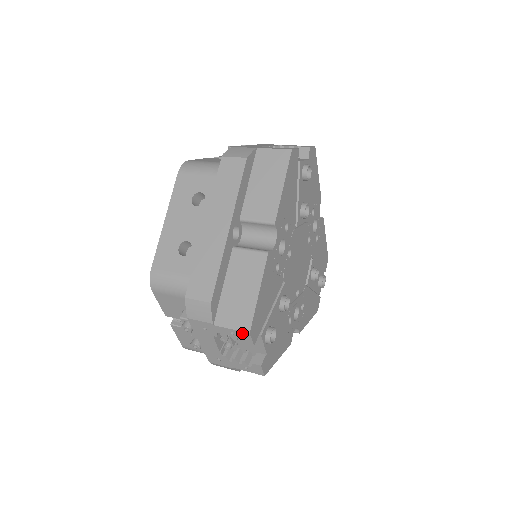
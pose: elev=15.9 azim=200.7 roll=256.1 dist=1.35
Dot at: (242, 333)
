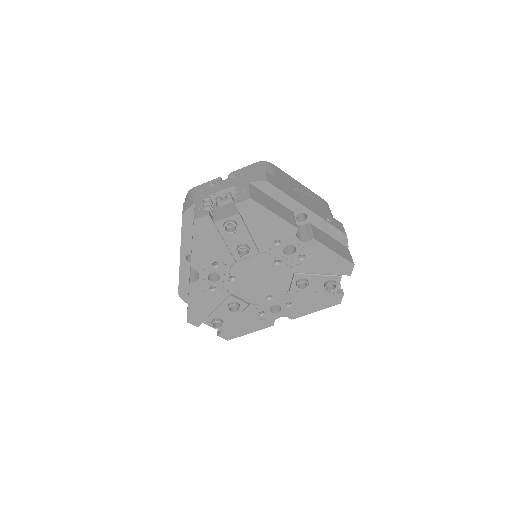
Dot at: occluded
